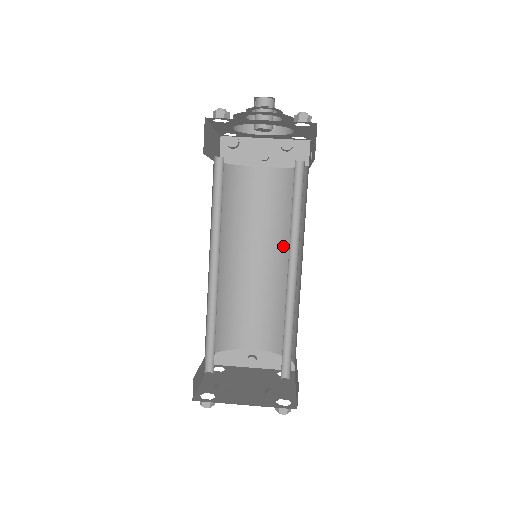
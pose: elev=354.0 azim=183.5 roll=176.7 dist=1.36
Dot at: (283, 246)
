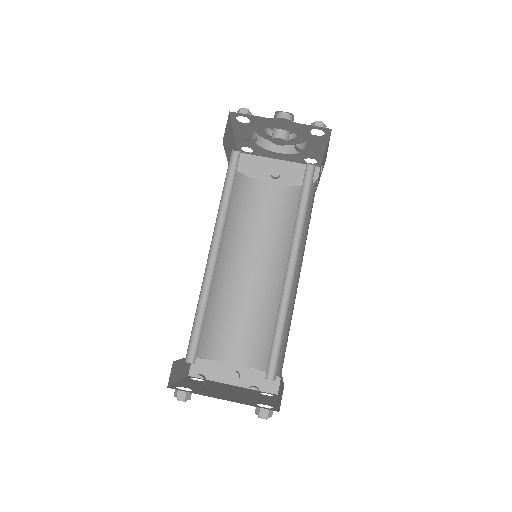
Dot at: (283, 259)
